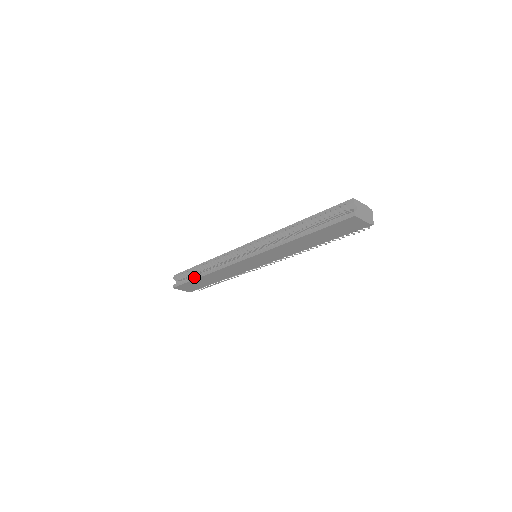
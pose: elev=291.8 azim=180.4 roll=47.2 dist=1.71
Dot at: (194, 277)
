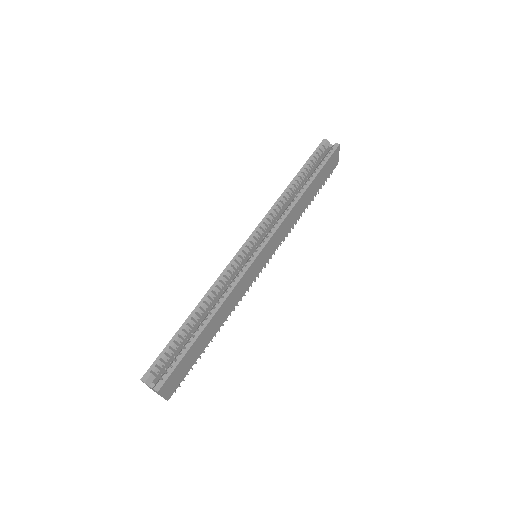
Dot at: occluded
